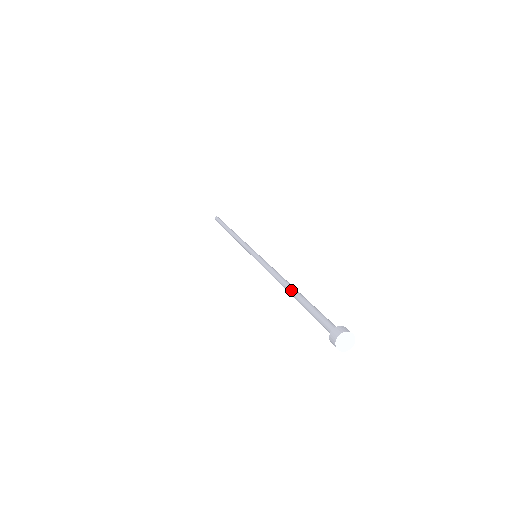
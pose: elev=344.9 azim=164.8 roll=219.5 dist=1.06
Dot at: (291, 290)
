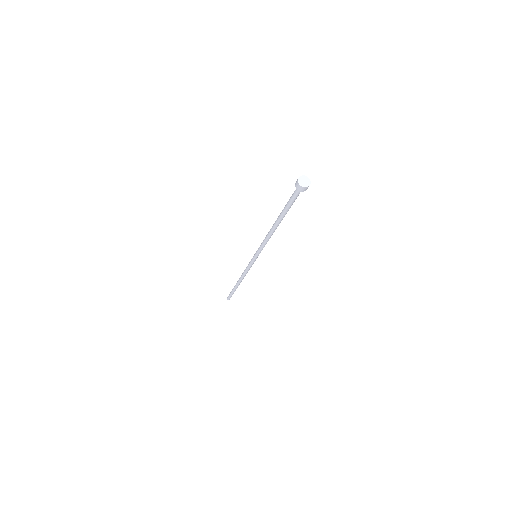
Dot at: occluded
